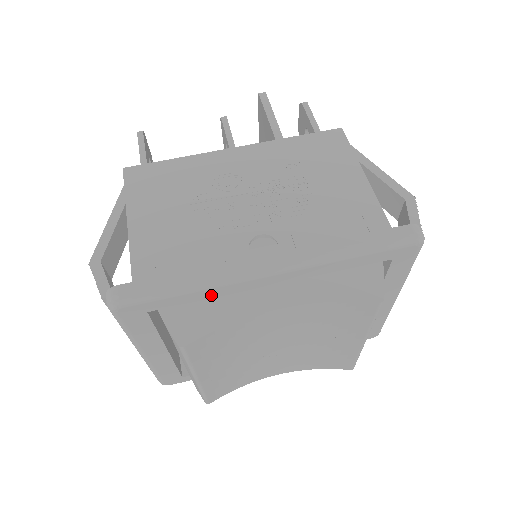
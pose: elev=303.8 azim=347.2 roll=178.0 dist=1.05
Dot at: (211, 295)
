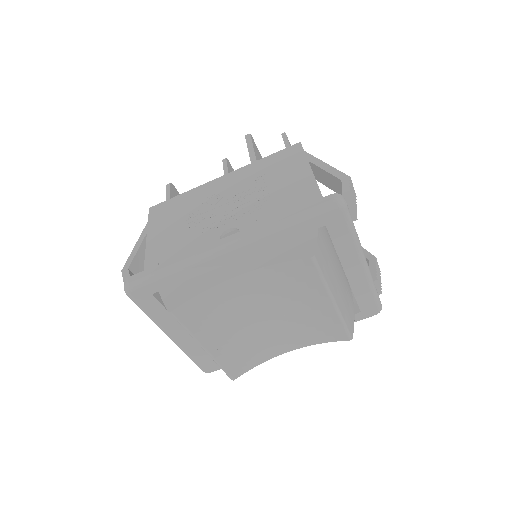
Dot at: (191, 275)
